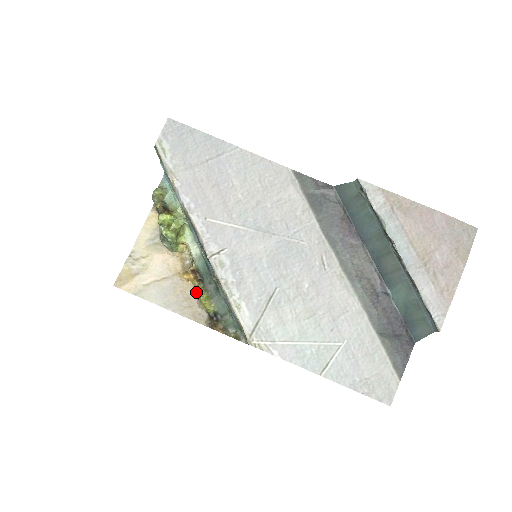
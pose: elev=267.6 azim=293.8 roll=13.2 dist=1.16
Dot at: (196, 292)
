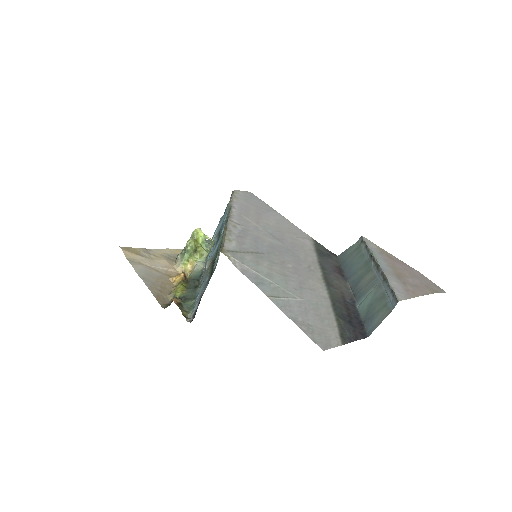
Dot at: occluded
